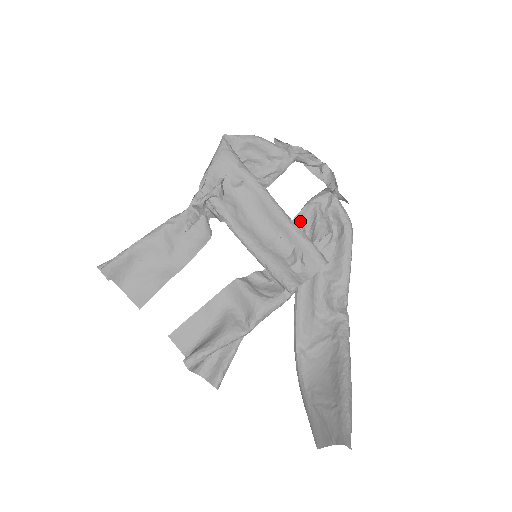
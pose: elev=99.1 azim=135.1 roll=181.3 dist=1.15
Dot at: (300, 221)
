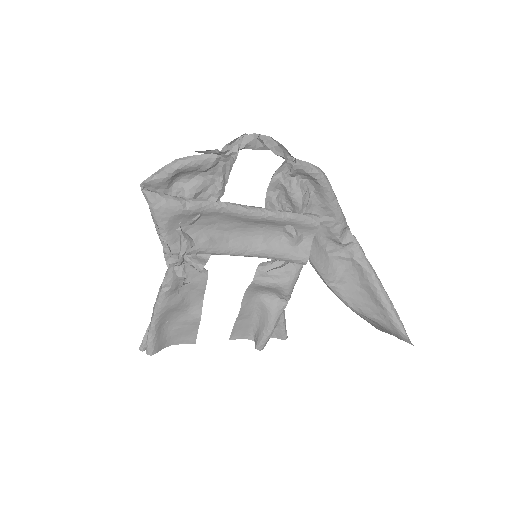
Dot at: (273, 202)
